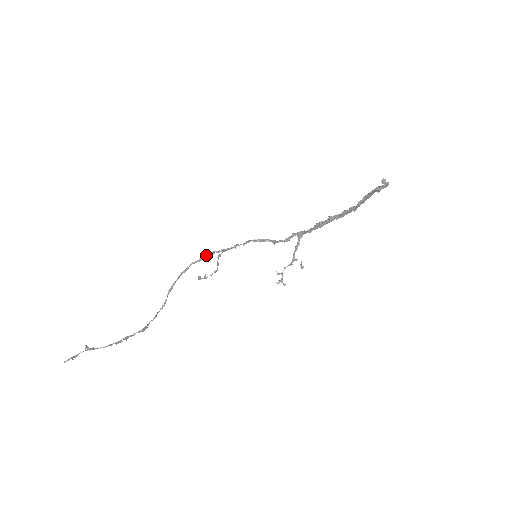
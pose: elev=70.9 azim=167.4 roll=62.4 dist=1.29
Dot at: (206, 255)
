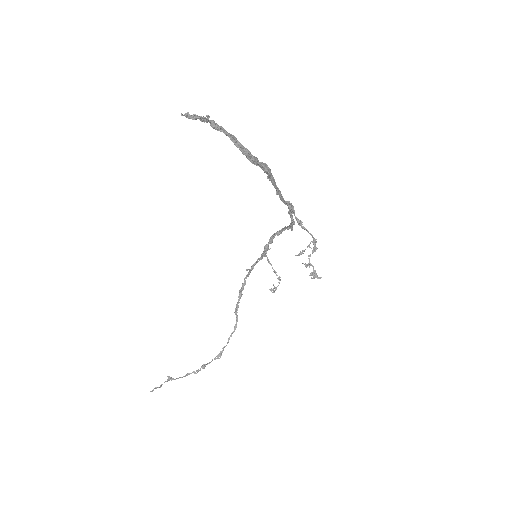
Dot at: (252, 266)
